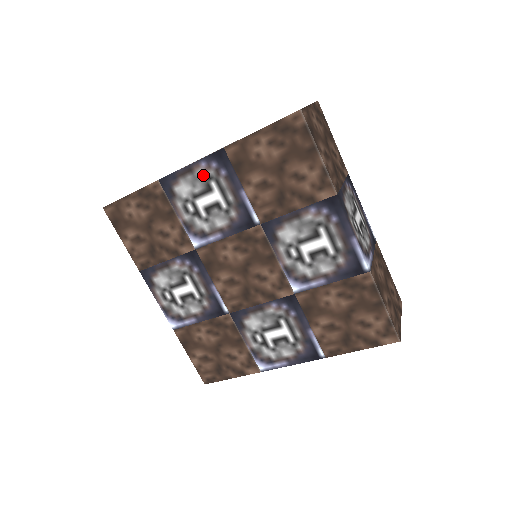
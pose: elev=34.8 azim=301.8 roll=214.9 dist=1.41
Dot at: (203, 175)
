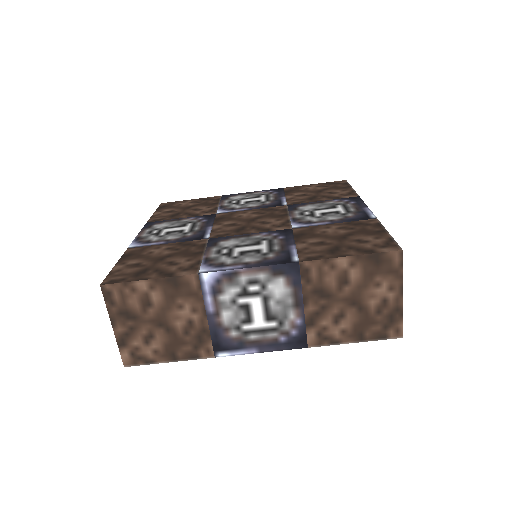
Dot at: (259, 194)
